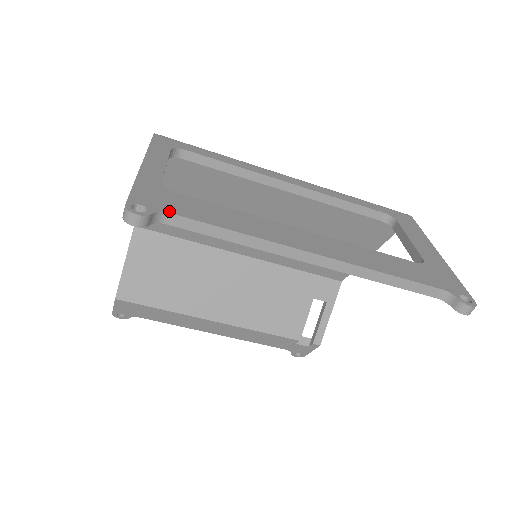
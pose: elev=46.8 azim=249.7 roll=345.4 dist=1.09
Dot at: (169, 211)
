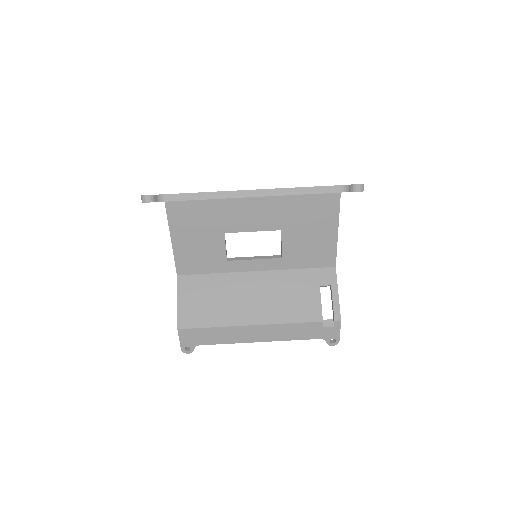
Dot at: (165, 194)
